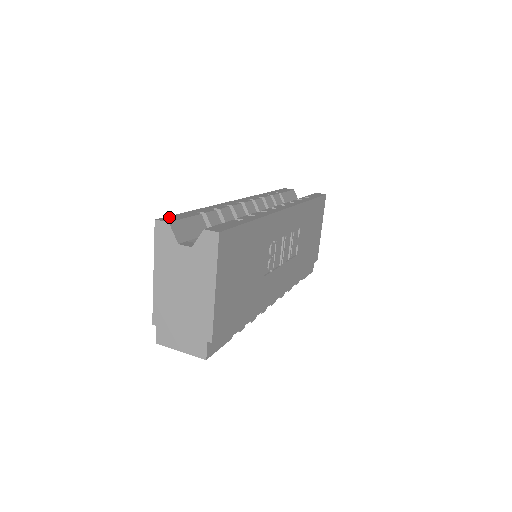
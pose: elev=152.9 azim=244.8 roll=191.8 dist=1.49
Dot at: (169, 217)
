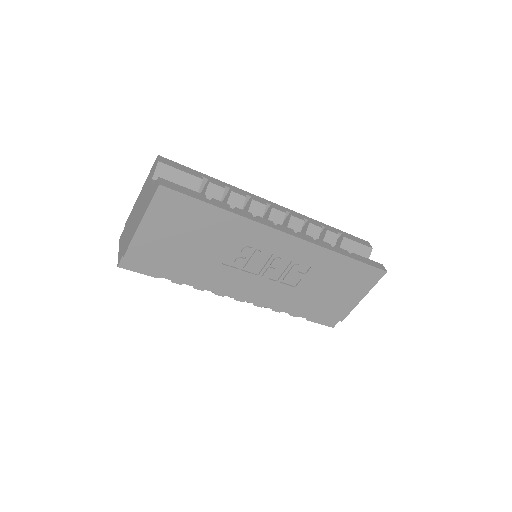
Dot at: (172, 162)
